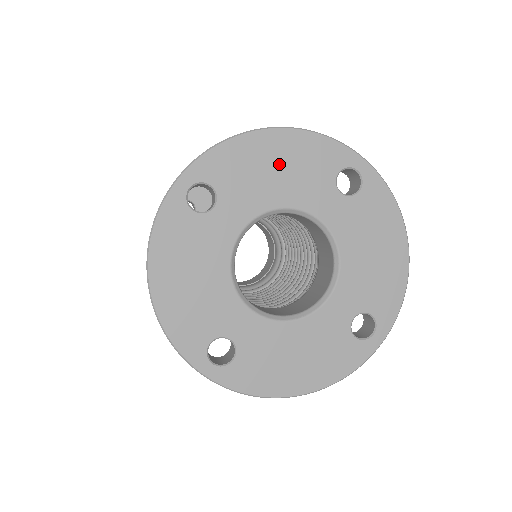
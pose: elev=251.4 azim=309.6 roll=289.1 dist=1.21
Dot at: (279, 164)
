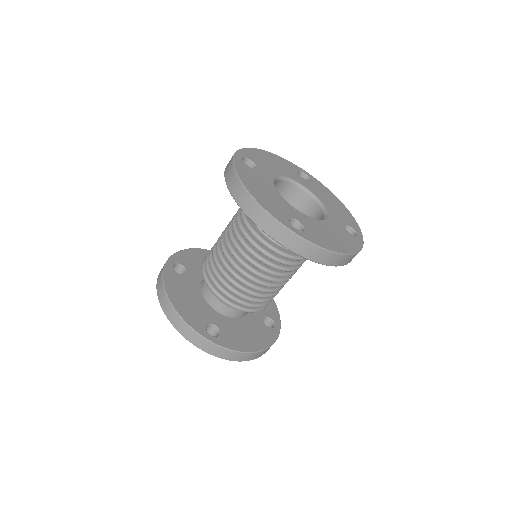
Dot at: (273, 162)
